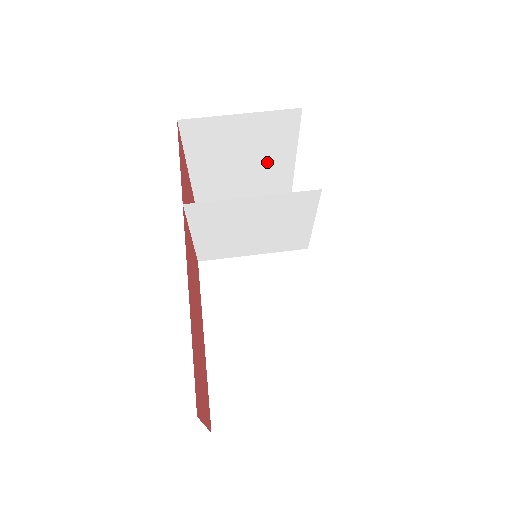
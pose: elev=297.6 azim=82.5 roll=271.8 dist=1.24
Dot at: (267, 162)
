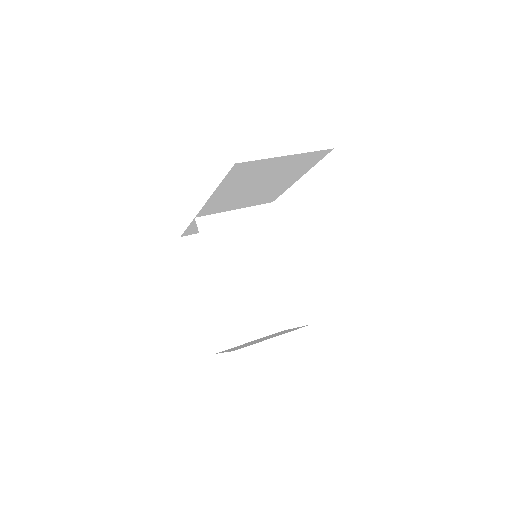
Dot at: occluded
